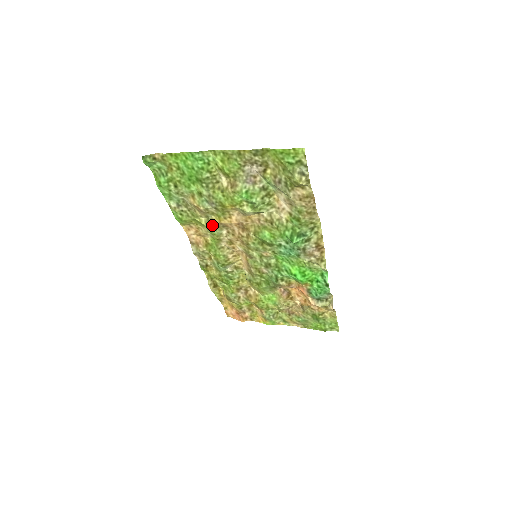
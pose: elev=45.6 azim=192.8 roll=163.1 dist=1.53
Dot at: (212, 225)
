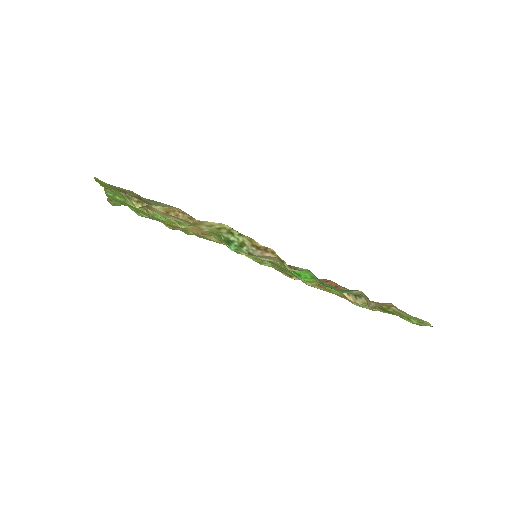
Dot at: (200, 236)
